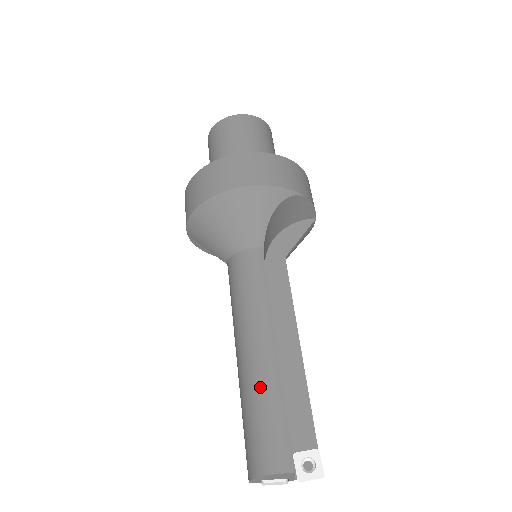
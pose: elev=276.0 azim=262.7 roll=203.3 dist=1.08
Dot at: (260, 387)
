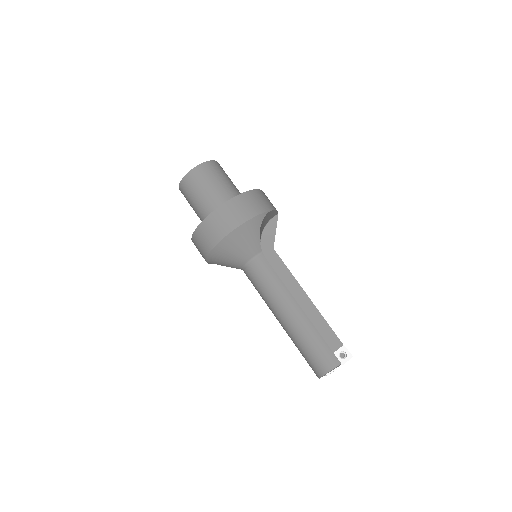
Dot at: (303, 333)
